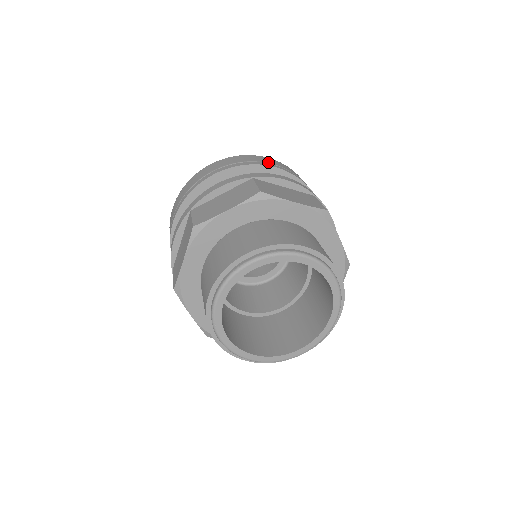
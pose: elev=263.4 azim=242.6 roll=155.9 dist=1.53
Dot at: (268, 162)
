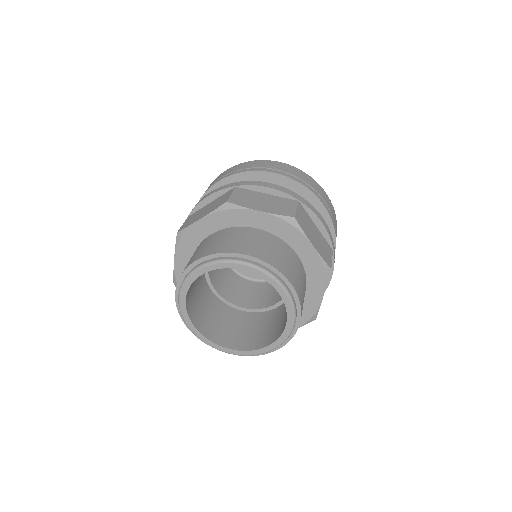
Dot at: (322, 196)
